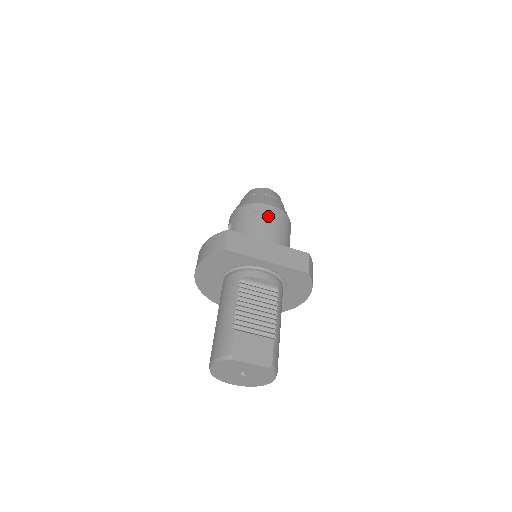
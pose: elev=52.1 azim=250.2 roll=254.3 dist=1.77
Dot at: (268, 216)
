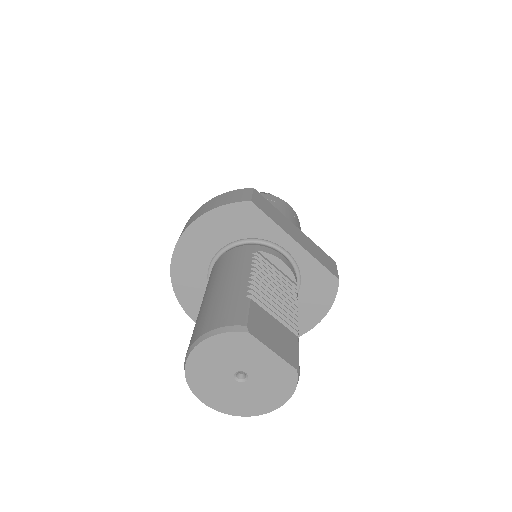
Dot at: (287, 211)
